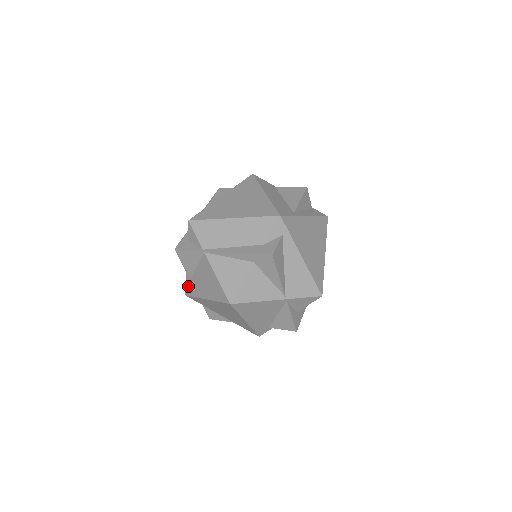
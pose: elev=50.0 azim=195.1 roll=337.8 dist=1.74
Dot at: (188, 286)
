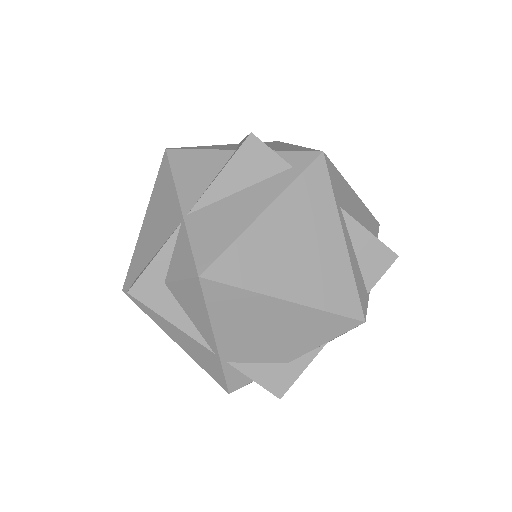
Dot at: occluded
